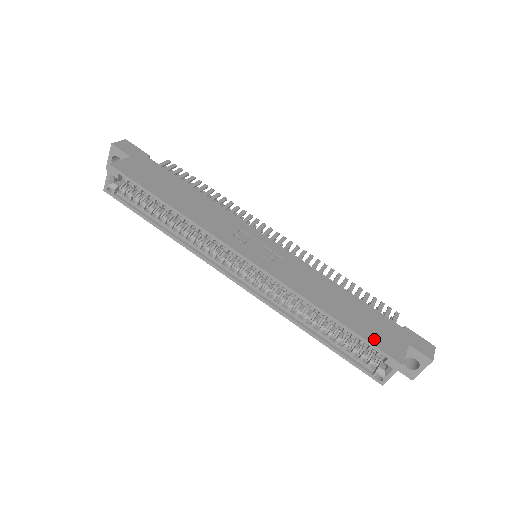
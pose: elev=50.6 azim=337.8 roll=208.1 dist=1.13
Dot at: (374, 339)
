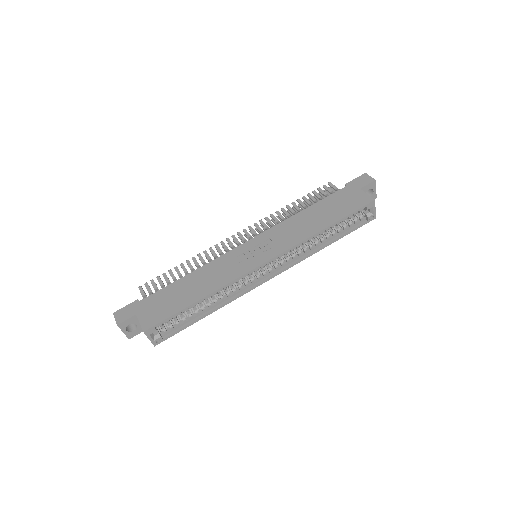
Dot at: (351, 208)
